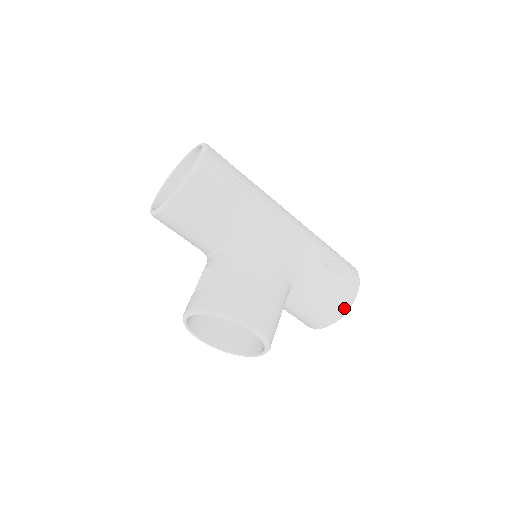
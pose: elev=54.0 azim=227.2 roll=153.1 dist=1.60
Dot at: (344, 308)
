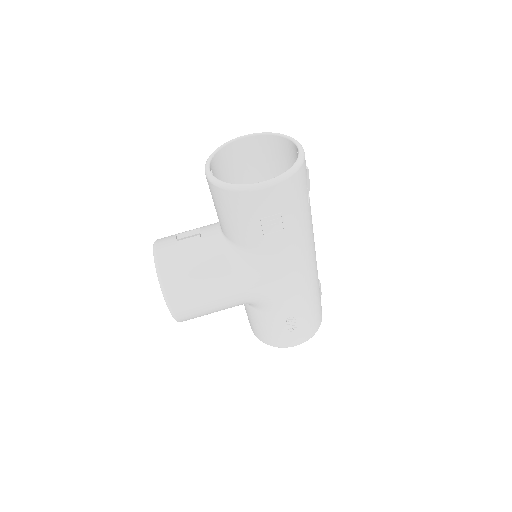
Dot at: (270, 343)
